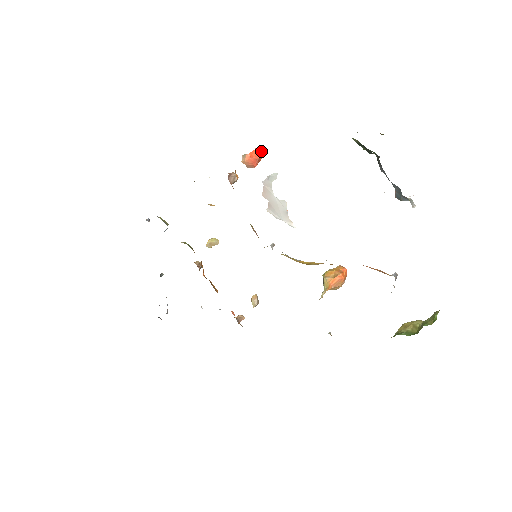
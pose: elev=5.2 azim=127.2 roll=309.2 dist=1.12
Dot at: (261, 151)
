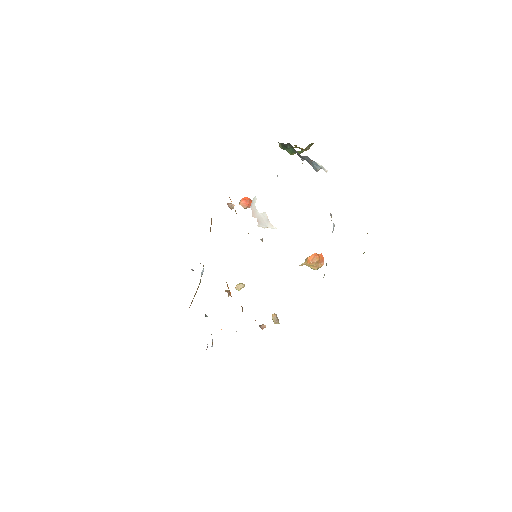
Dot at: occluded
